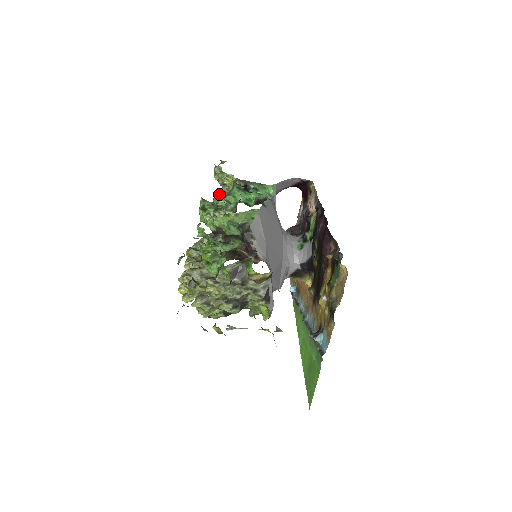
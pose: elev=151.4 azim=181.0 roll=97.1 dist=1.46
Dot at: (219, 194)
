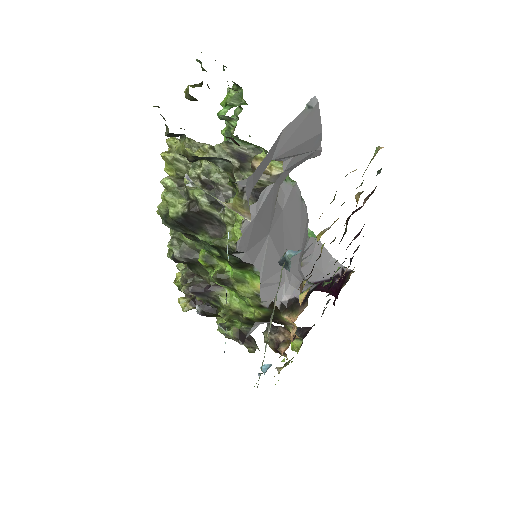
Dot at: occluded
